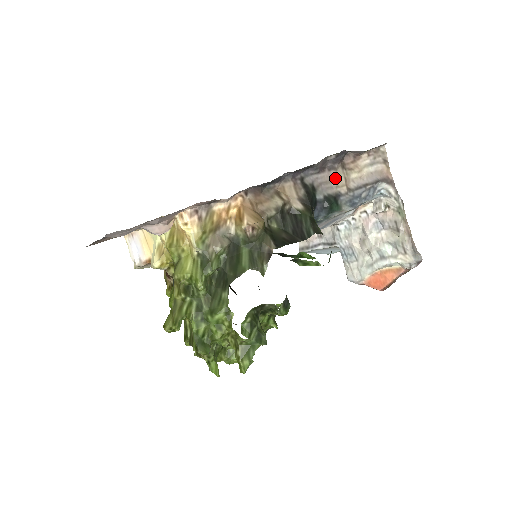
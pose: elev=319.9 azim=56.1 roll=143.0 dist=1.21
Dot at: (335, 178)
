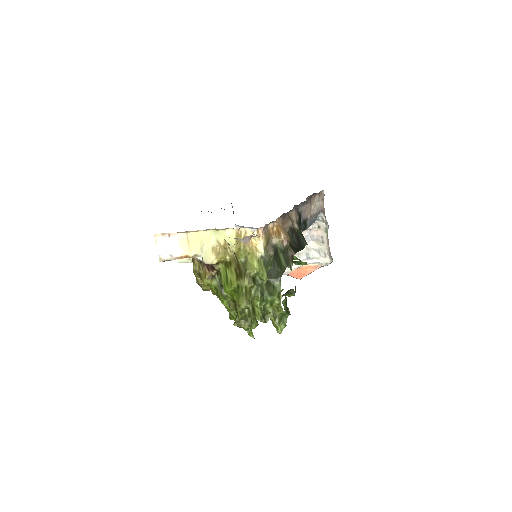
Dot at: (307, 209)
